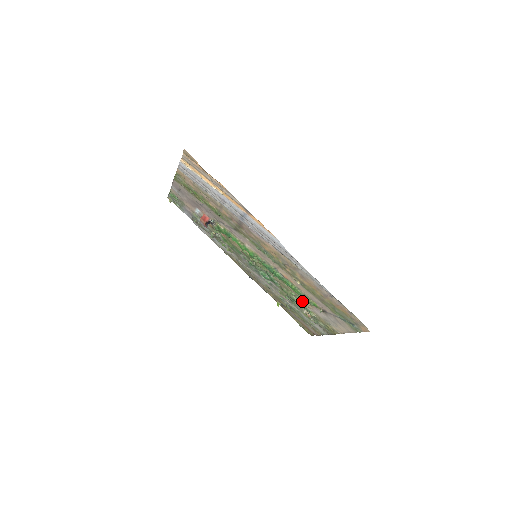
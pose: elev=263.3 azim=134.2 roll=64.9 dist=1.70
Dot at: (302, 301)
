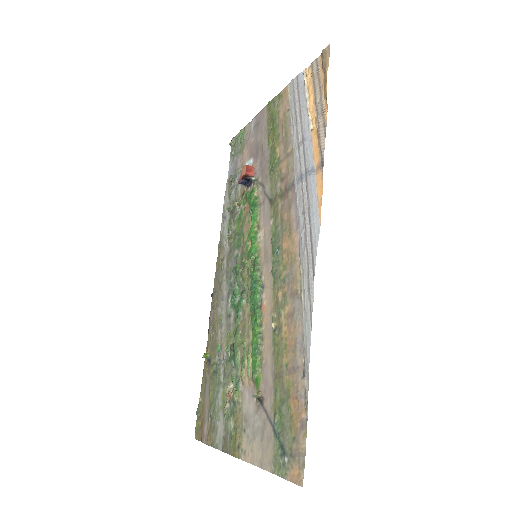
Dot at: (245, 364)
